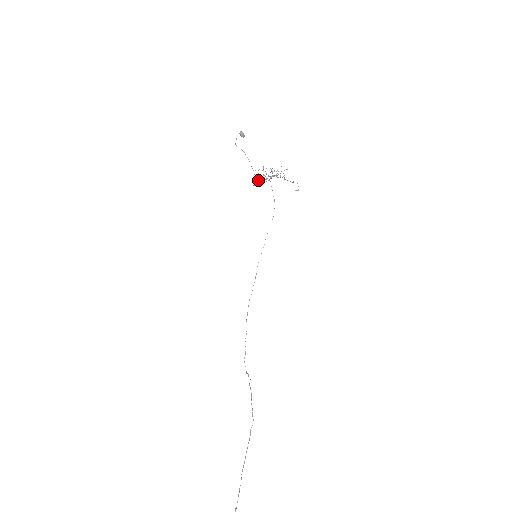
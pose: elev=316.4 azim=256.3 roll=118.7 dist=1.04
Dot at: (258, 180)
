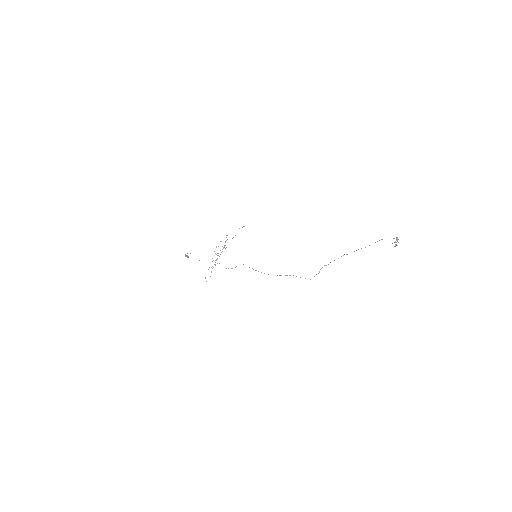
Dot at: (218, 253)
